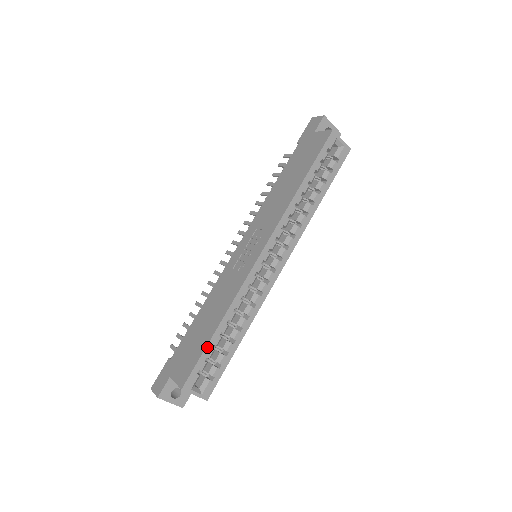
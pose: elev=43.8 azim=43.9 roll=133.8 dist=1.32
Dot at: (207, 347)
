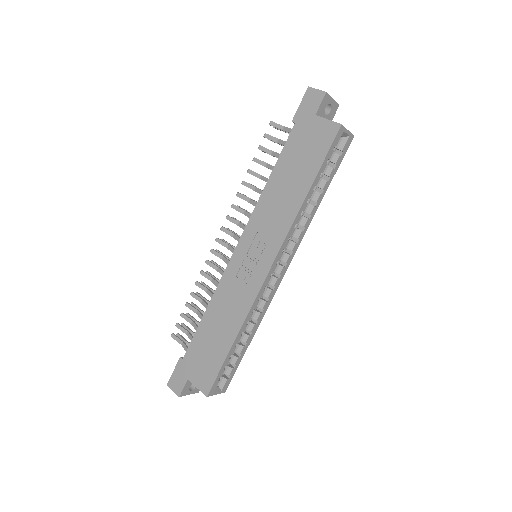
Dot at: (226, 360)
